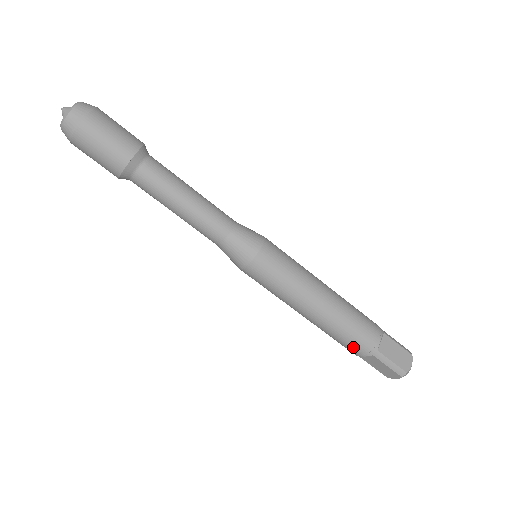
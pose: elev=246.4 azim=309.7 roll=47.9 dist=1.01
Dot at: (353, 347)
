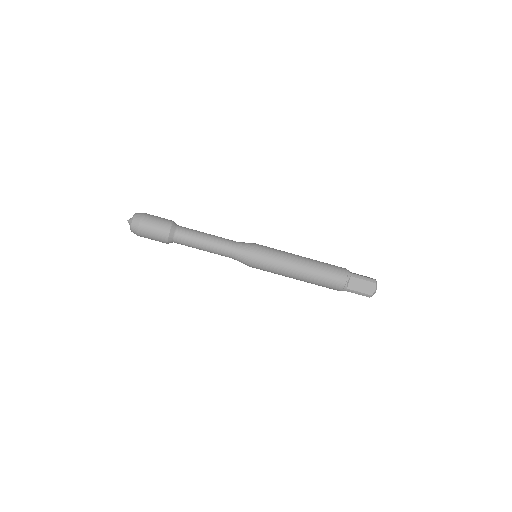
Dot at: (338, 276)
